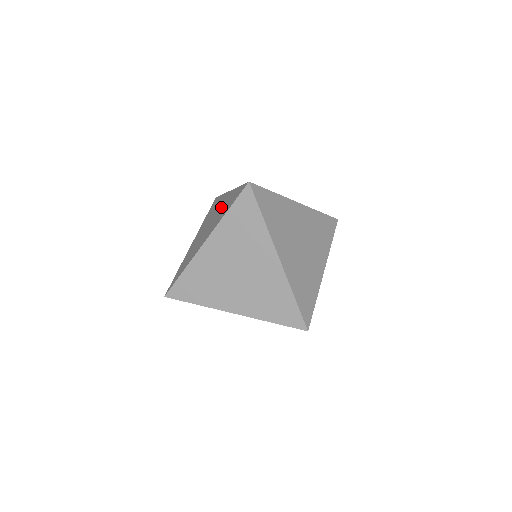
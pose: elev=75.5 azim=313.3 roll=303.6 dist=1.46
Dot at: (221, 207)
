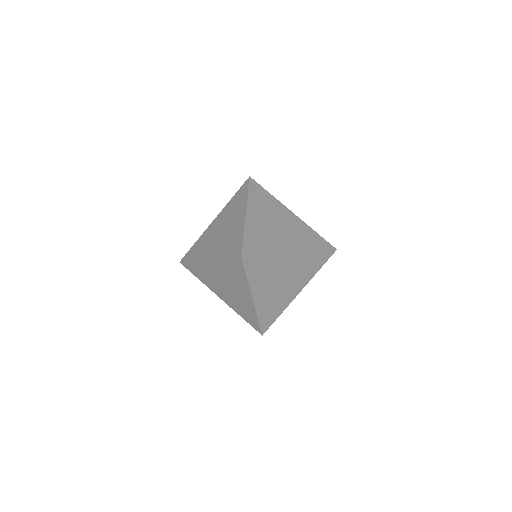
Dot at: occluded
